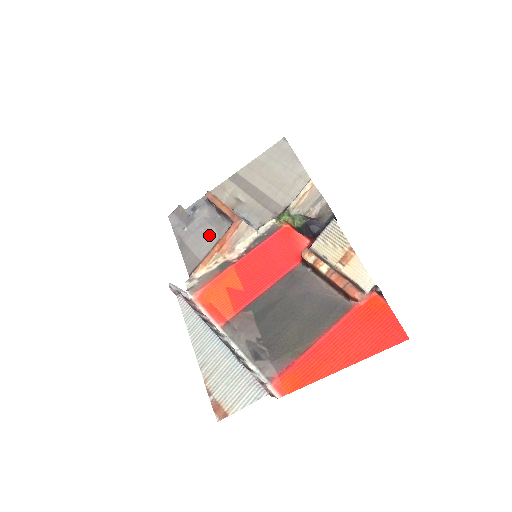
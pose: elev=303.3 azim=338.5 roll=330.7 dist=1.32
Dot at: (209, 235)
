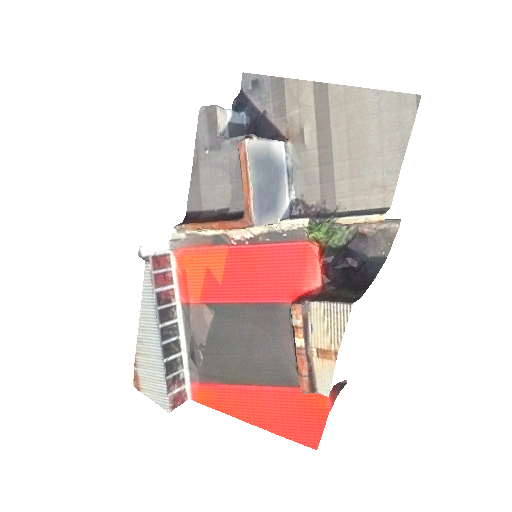
Dot at: (222, 191)
